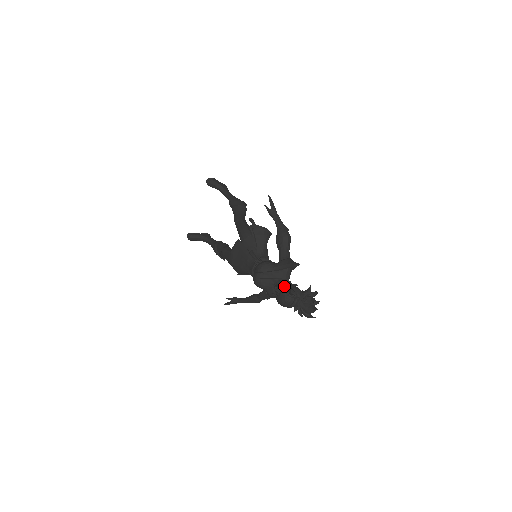
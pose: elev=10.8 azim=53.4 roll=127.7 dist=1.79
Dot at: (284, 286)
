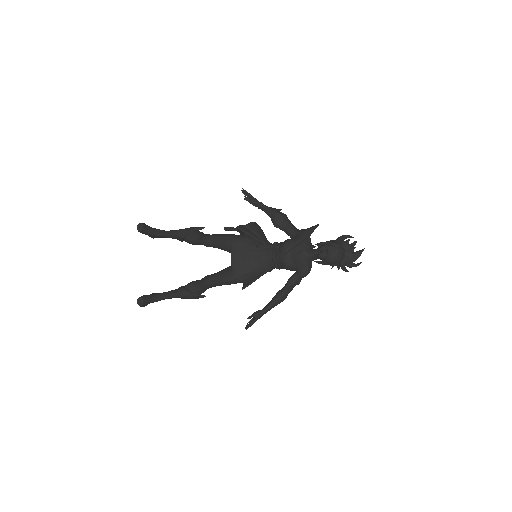
Dot at: (325, 244)
